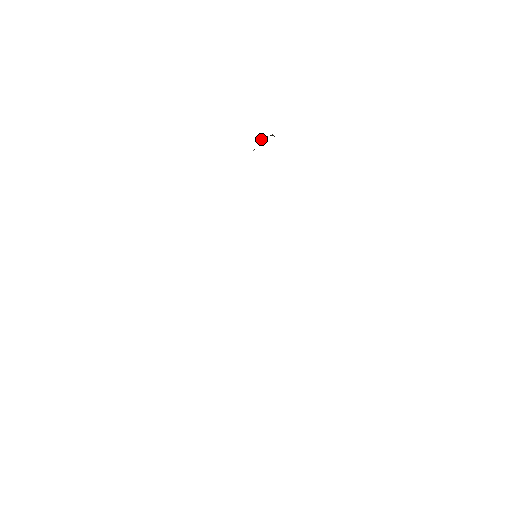
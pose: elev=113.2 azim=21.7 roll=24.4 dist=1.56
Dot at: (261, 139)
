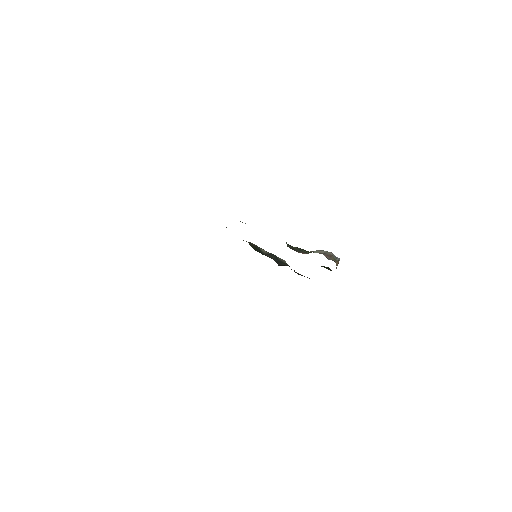
Dot at: (329, 256)
